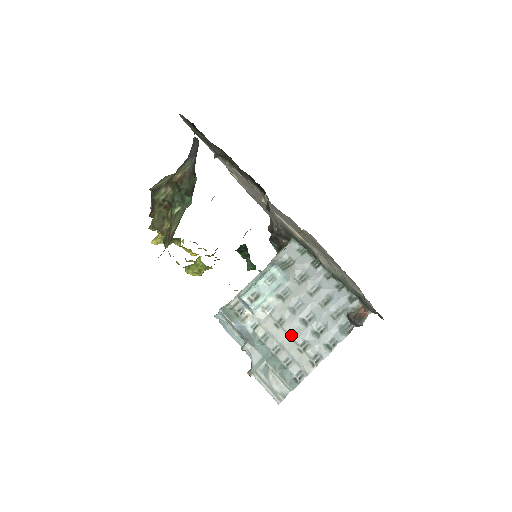
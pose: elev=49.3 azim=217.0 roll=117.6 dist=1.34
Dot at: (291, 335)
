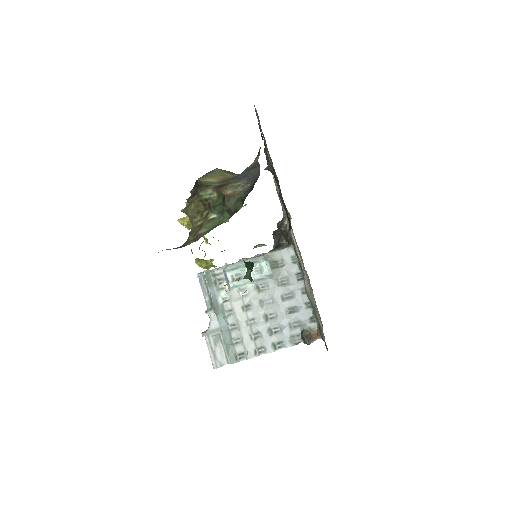
Dot at: (251, 322)
